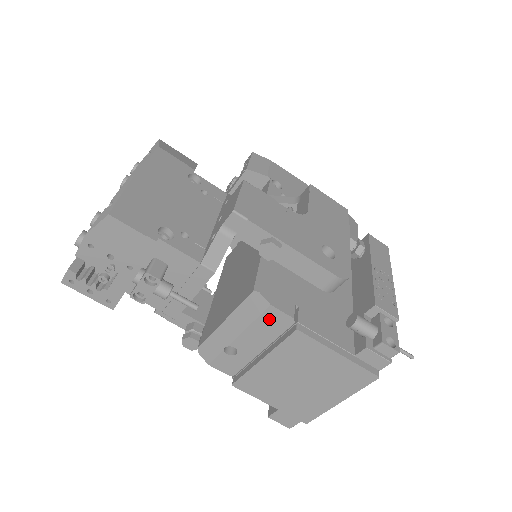
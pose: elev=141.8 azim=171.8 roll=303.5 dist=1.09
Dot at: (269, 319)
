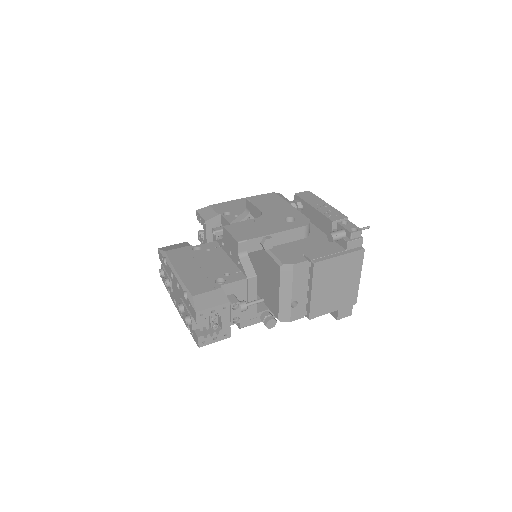
Dot at: (298, 272)
